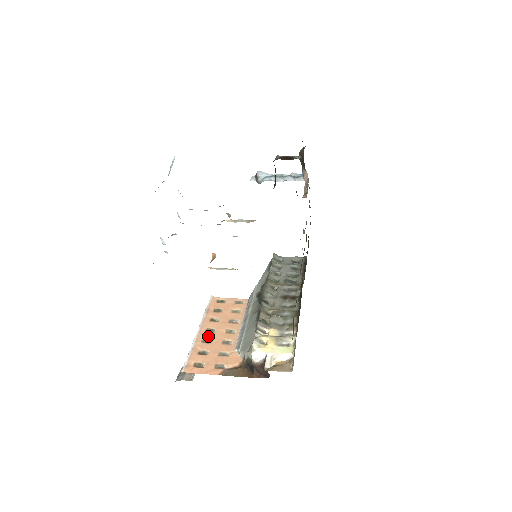
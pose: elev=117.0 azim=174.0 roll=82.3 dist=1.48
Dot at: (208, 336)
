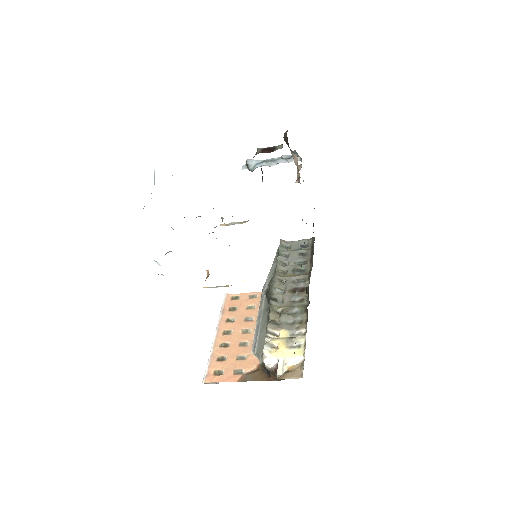
Dot at: (225, 339)
